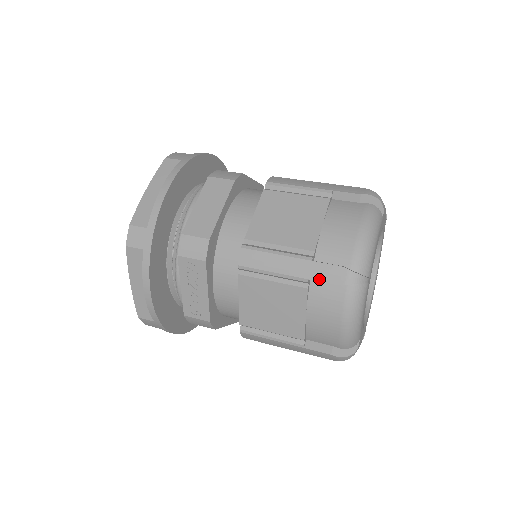
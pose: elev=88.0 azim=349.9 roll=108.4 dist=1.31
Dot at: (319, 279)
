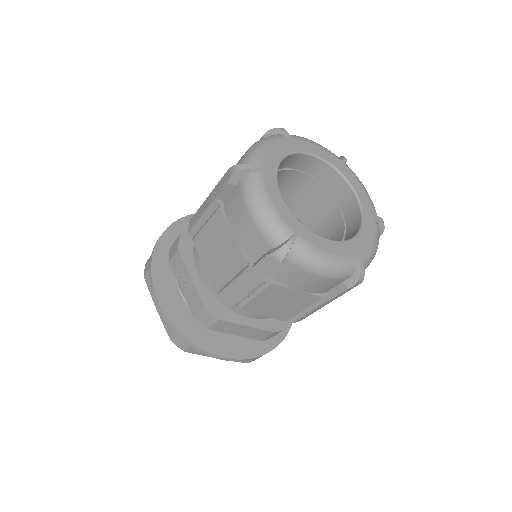
Dot at: (219, 191)
